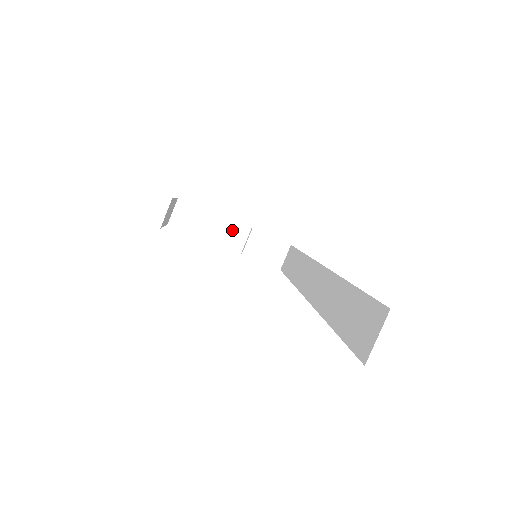
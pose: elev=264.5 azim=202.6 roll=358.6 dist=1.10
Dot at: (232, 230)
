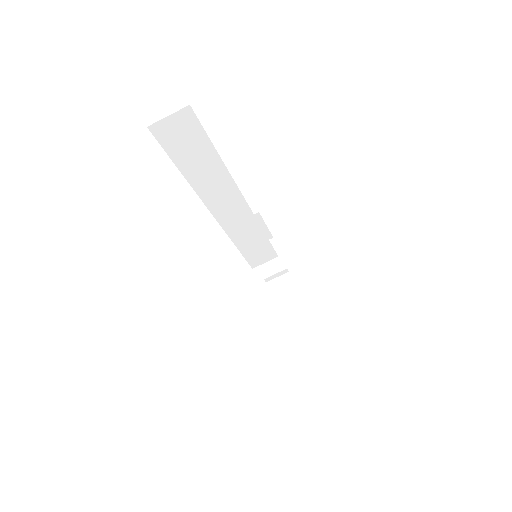
Dot at: (287, 289)
